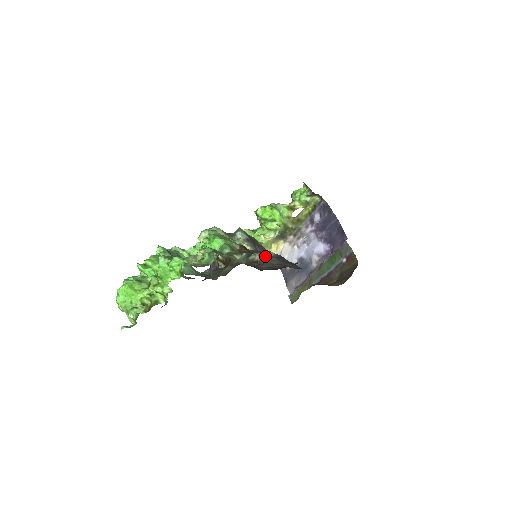
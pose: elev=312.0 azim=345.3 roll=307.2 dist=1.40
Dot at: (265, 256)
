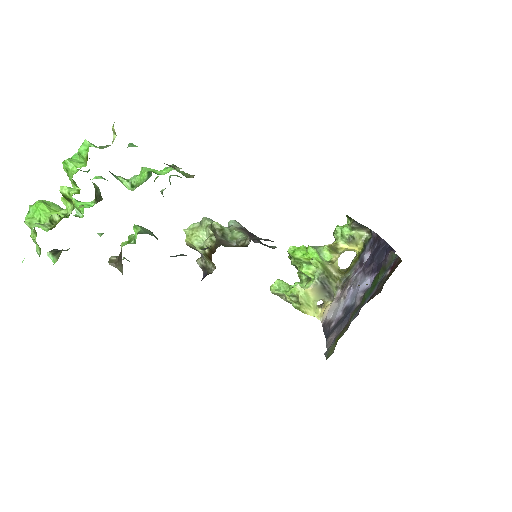
Dot at: occluded
